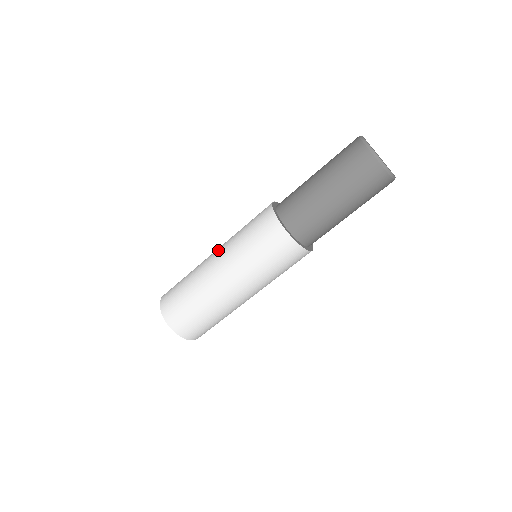
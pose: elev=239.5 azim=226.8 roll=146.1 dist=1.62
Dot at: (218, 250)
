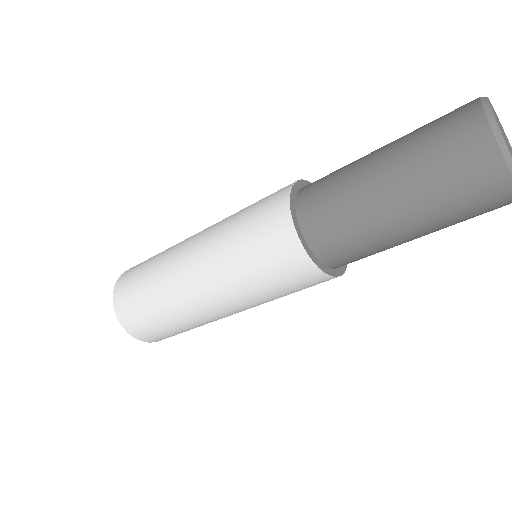
Dot at: (198, 239)
